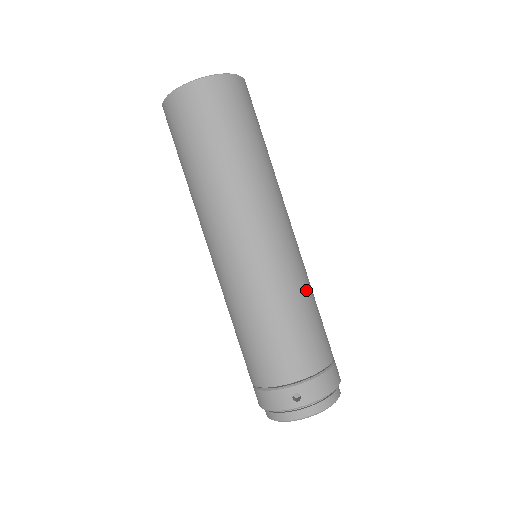
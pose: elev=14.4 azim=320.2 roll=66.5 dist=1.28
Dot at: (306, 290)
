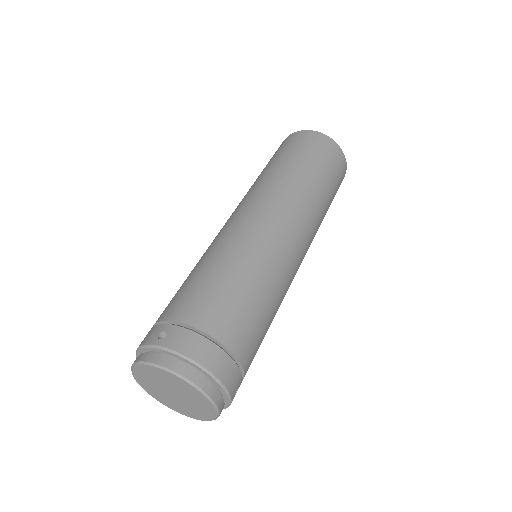
Dot at: (263, 275)
